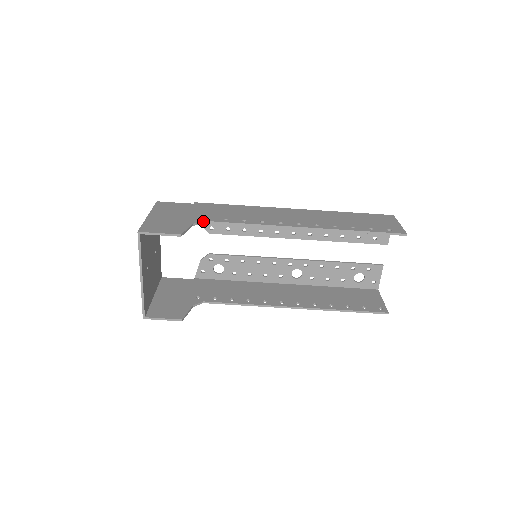
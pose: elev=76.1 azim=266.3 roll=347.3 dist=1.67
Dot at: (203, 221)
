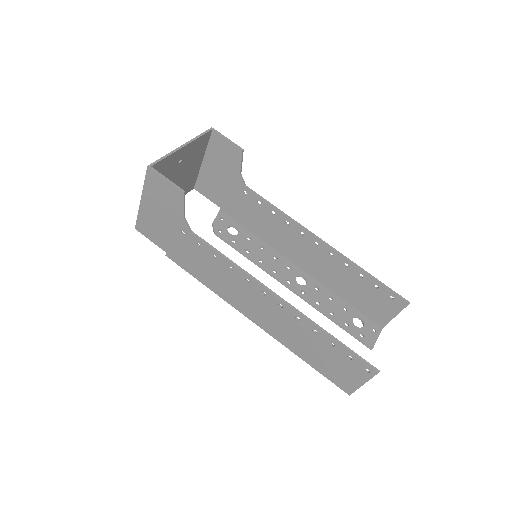
Dot at: (245, 185)
